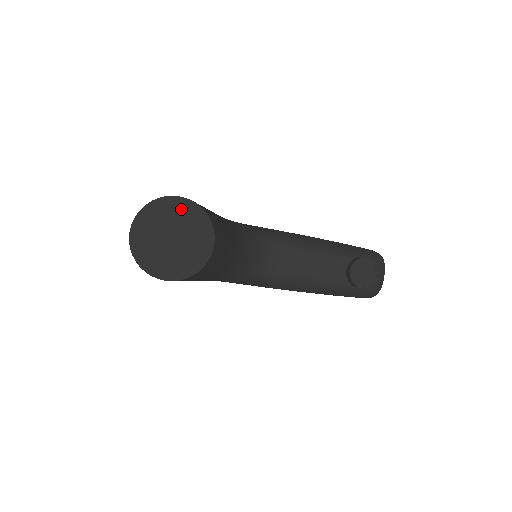
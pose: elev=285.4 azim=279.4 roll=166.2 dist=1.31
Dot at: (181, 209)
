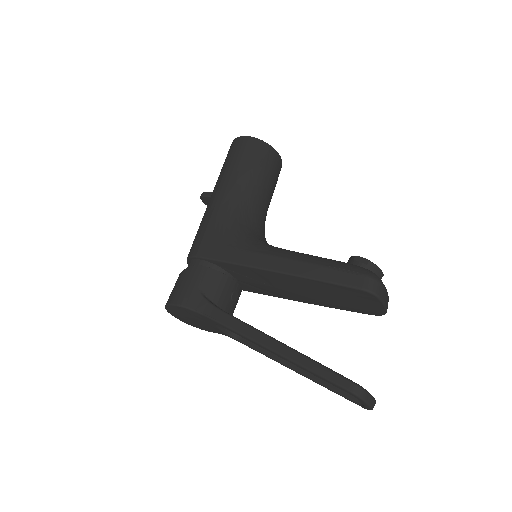
Dot at: occluded
